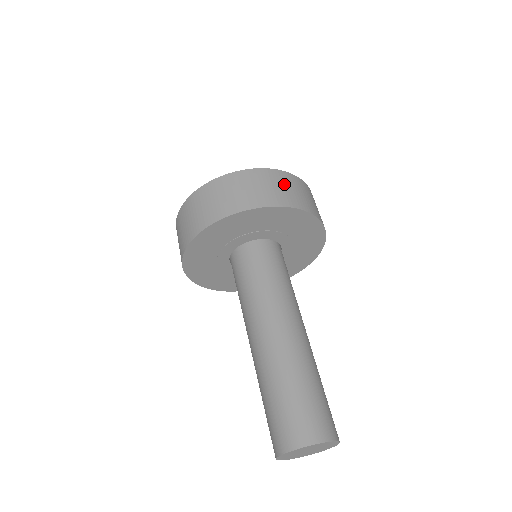
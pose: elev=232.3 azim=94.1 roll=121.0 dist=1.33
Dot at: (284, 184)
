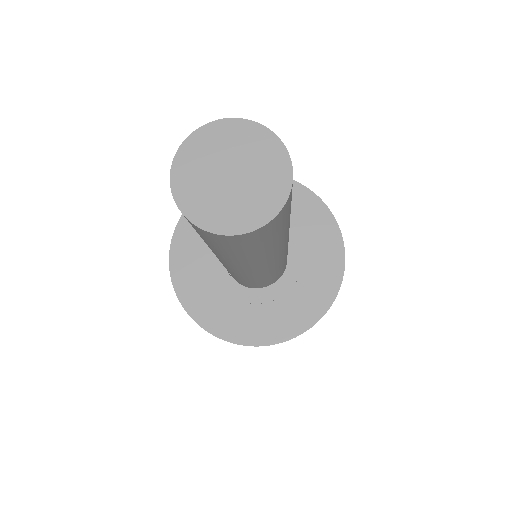
Dot at: occluded
